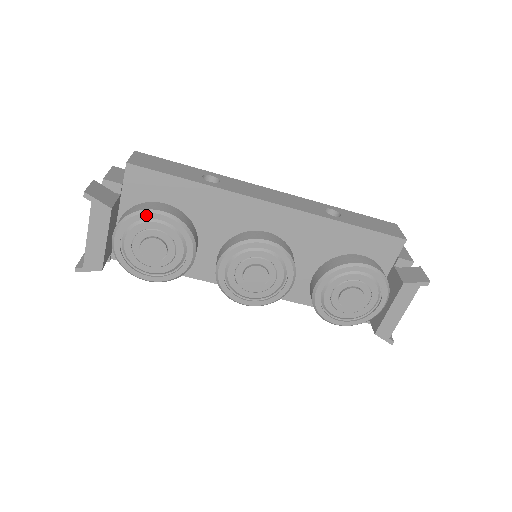
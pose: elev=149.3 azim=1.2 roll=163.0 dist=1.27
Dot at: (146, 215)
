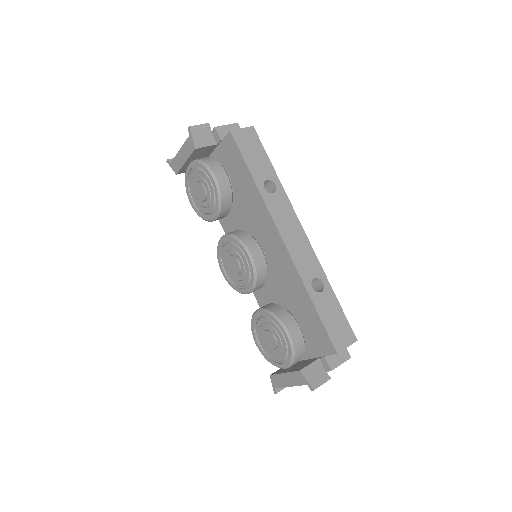
Dot at: (207, 170)
